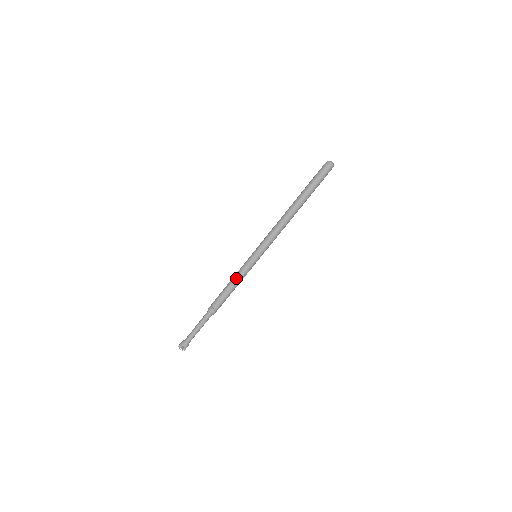
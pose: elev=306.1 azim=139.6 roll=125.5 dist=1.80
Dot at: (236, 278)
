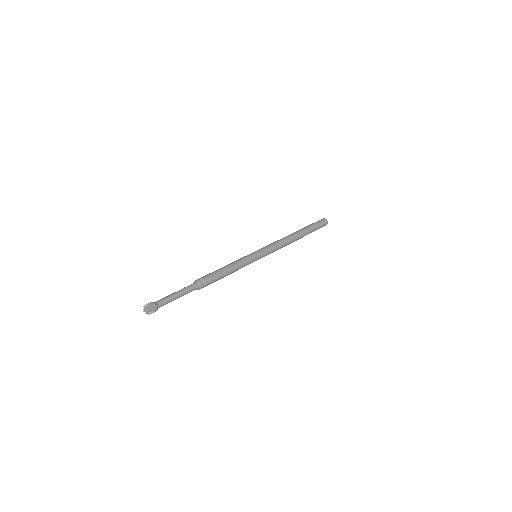
Dot at: (236, 263)
